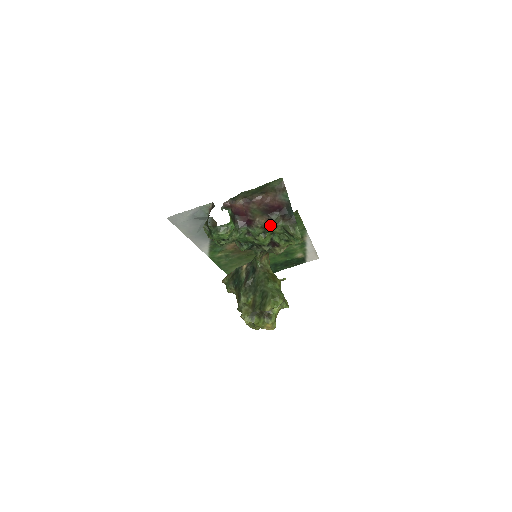
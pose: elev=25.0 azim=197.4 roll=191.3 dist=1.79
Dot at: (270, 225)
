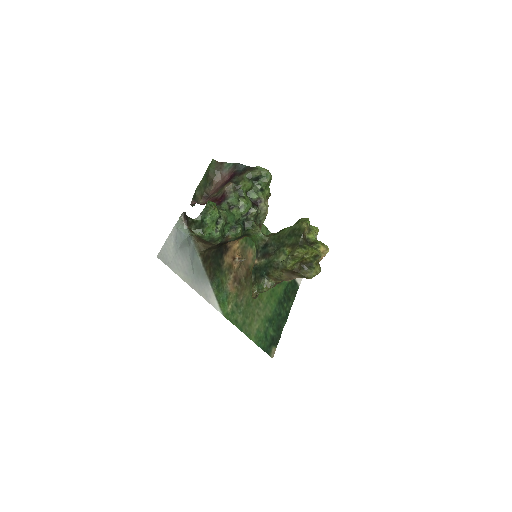
Dot at: (238, 183)
